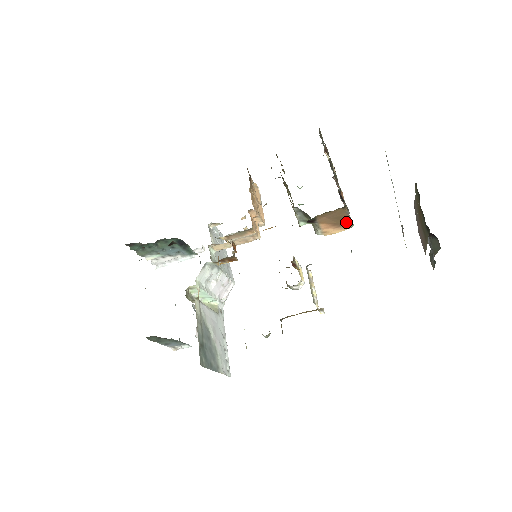
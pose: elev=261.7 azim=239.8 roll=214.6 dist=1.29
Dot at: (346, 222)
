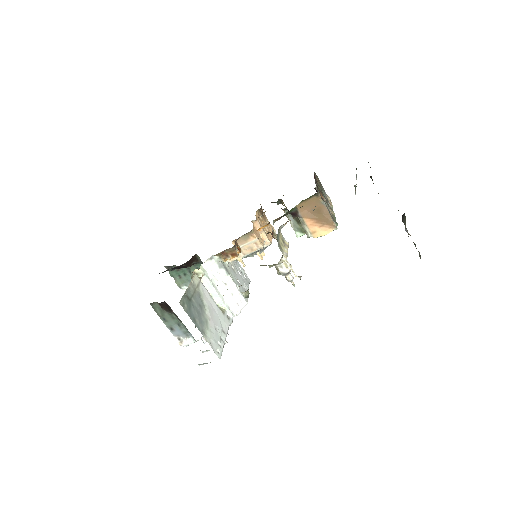
Dot at: (327, 218)
